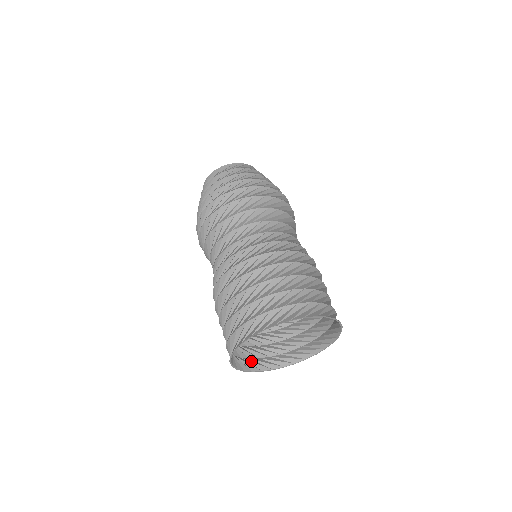
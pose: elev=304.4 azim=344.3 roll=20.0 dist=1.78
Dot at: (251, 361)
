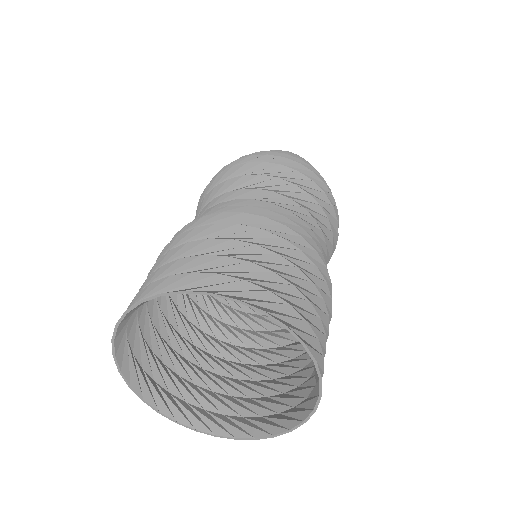
Dot at: (133, 357)
